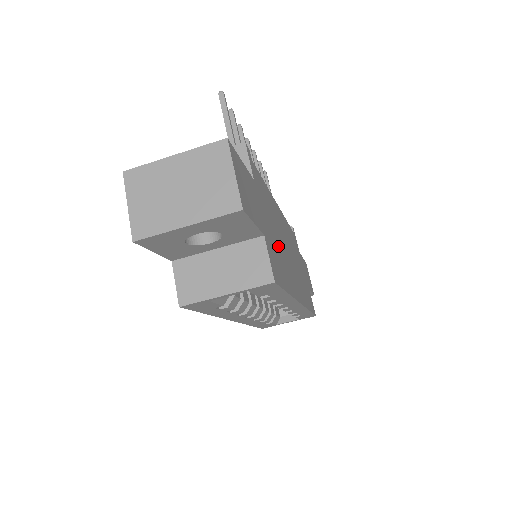
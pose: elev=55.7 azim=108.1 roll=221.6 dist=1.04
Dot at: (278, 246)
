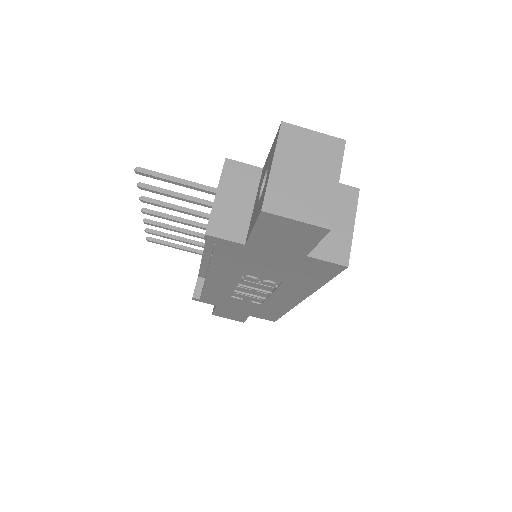
Dot at: occluded
